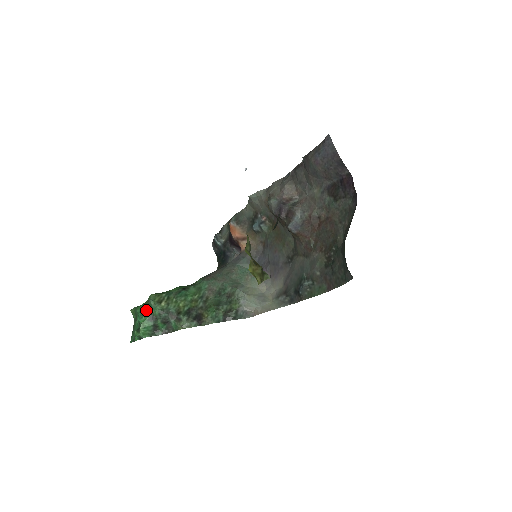
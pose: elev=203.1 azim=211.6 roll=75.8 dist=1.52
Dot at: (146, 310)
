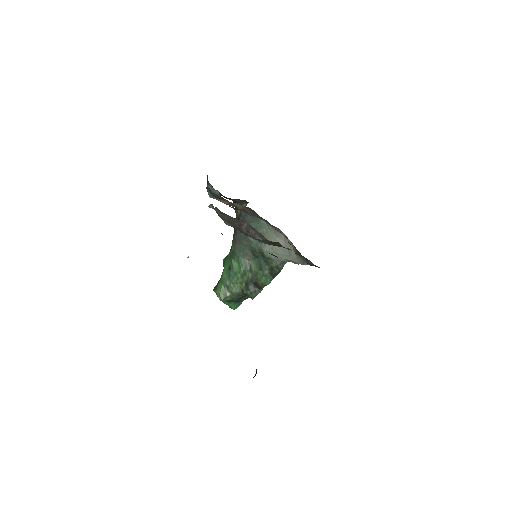
Dot at: occluded
